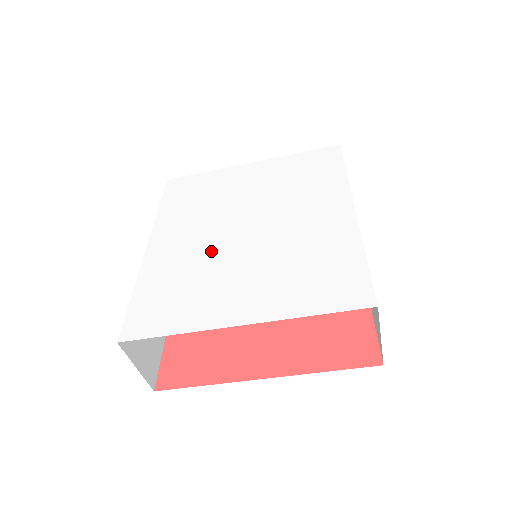
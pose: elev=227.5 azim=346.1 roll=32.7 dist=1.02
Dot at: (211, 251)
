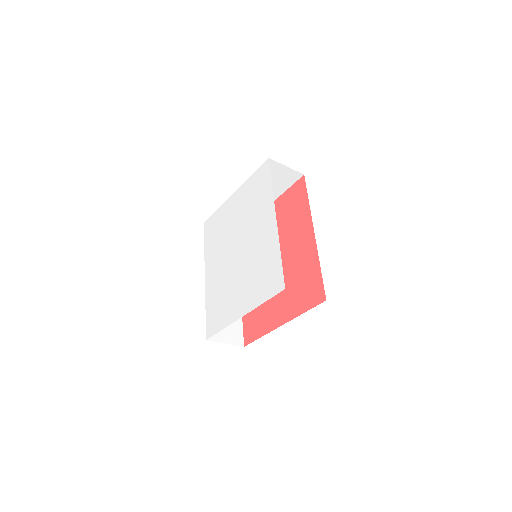
Dot at: (227, 273)
